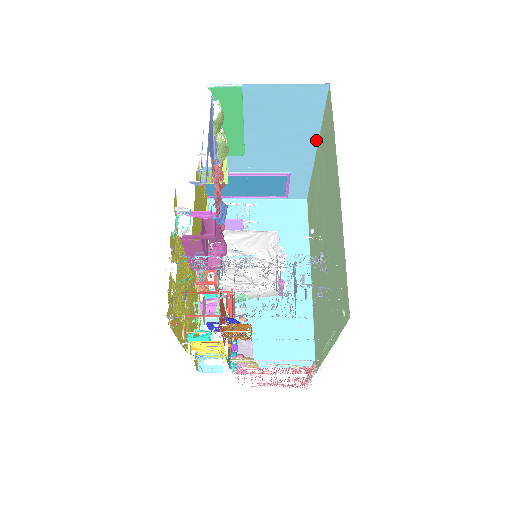
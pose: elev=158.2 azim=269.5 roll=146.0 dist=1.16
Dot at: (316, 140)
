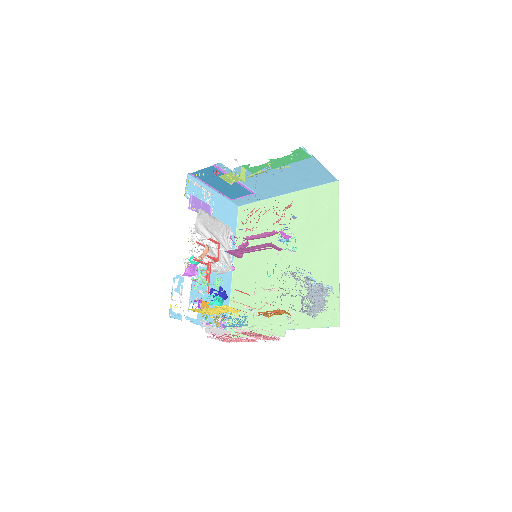
Dot at: (293, 191)
